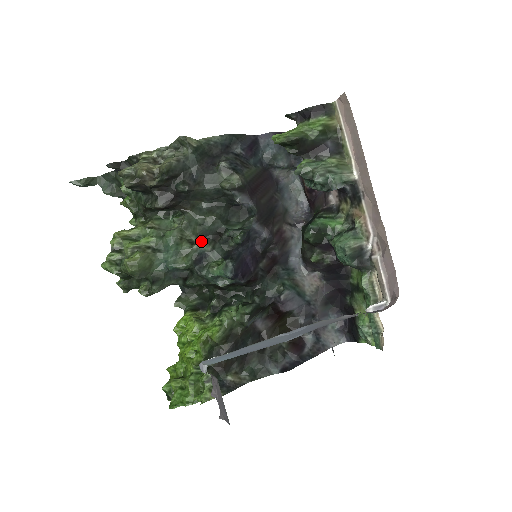
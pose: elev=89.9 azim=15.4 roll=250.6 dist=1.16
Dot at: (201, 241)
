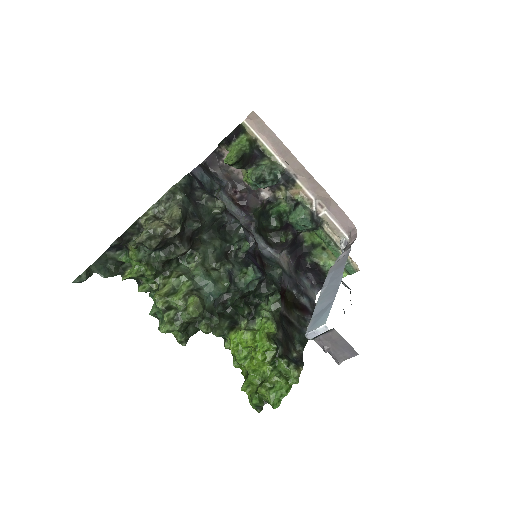
Dot at: (222, 264)
